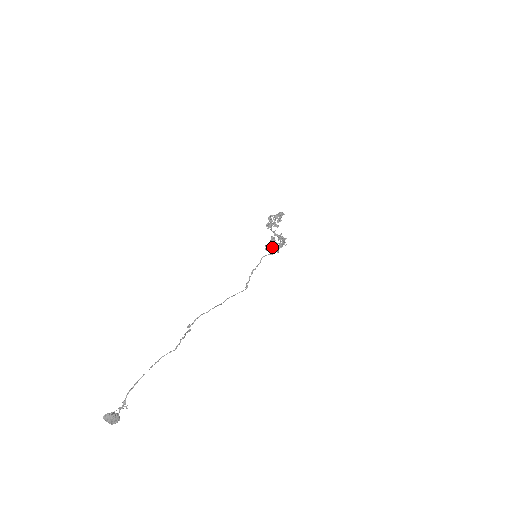
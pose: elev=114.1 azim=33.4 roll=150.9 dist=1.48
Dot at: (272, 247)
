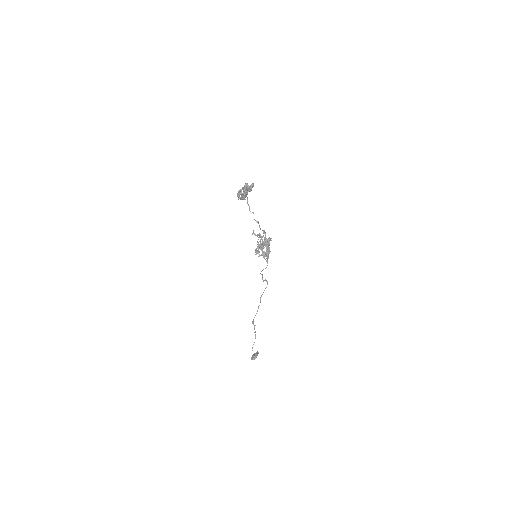
Dot at: (262, 243)
